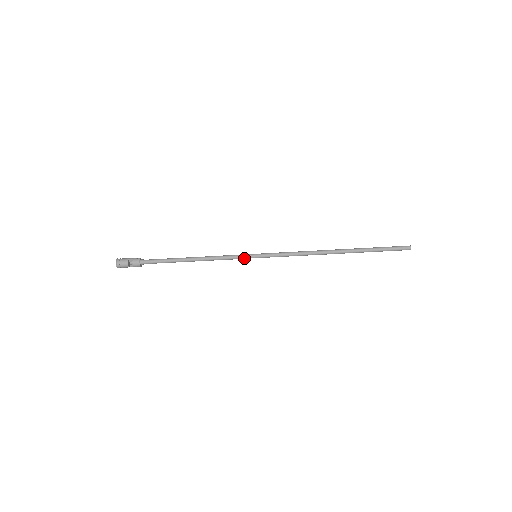
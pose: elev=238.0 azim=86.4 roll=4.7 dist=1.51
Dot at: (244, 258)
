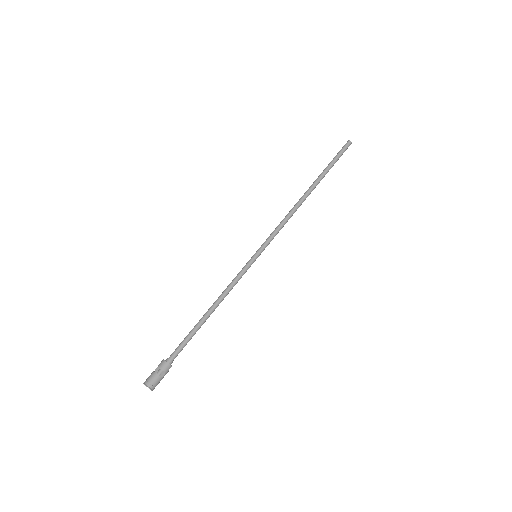
Dot at: (247, 265)
